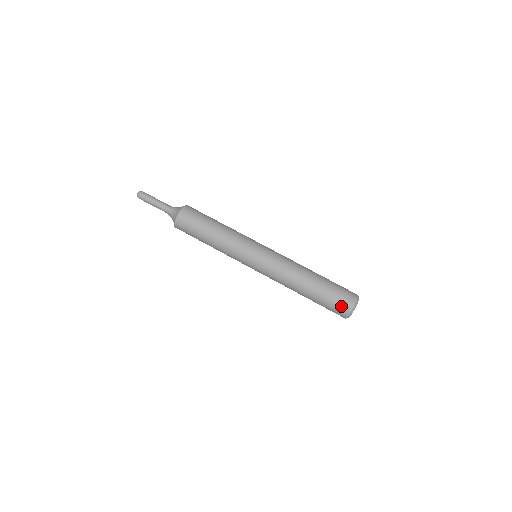
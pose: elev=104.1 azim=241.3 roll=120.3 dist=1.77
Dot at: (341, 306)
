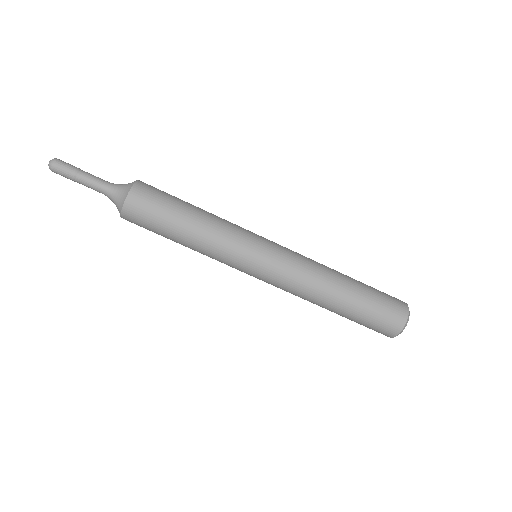
Dot at: (386, 326)
